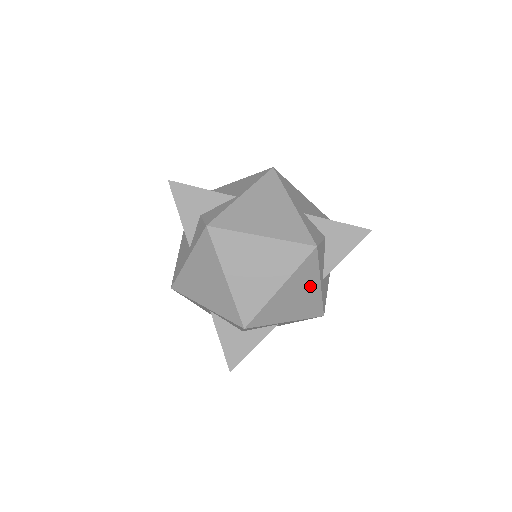
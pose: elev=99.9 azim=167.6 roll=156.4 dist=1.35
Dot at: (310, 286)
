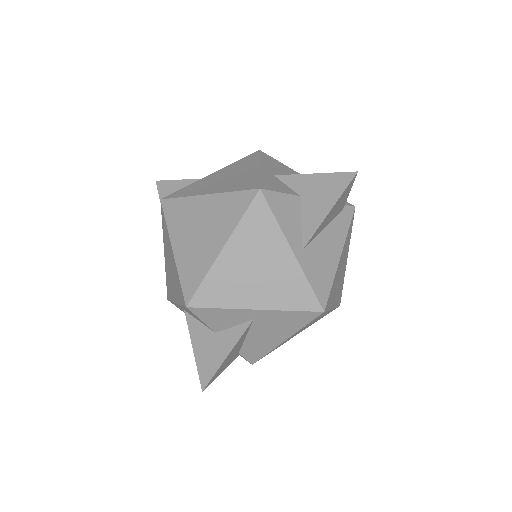
Dot at: (274, 253)
